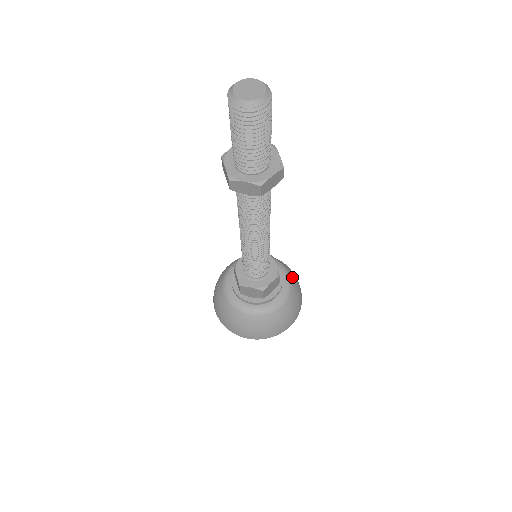
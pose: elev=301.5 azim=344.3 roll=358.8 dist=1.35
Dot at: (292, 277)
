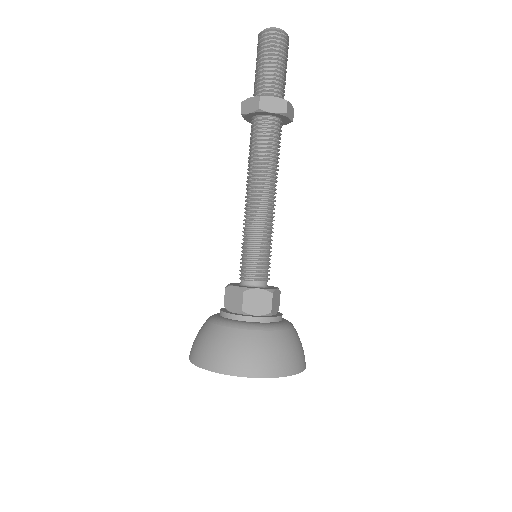
Dot at: occluded
